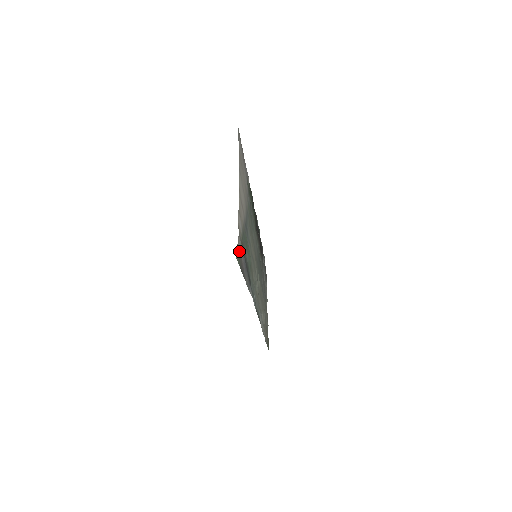
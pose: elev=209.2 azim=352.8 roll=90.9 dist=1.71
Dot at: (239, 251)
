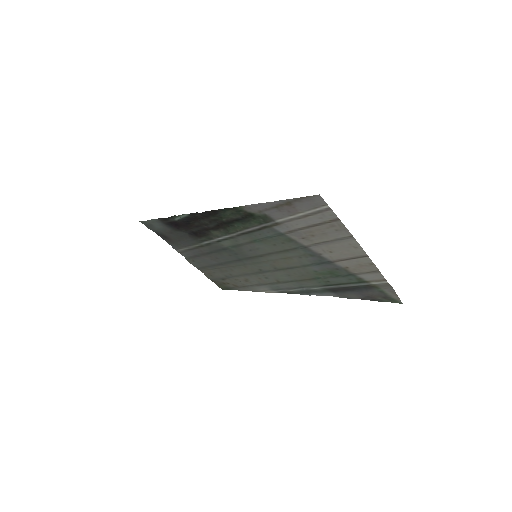
Dot at: (387, 295)
